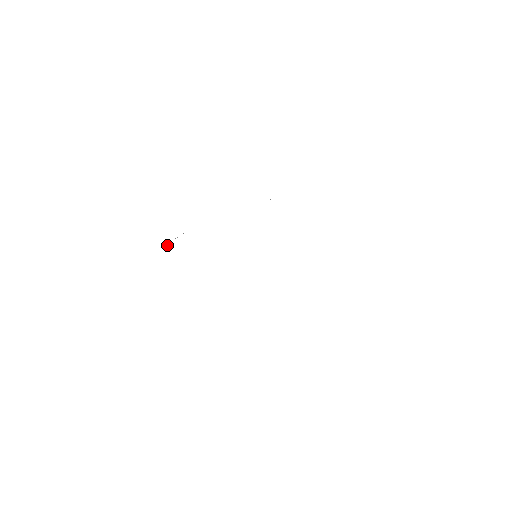
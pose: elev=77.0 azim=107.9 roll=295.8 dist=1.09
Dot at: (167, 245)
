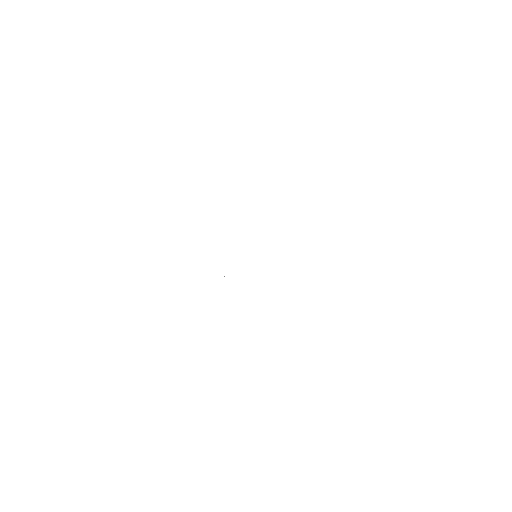
Dot at: occluded
